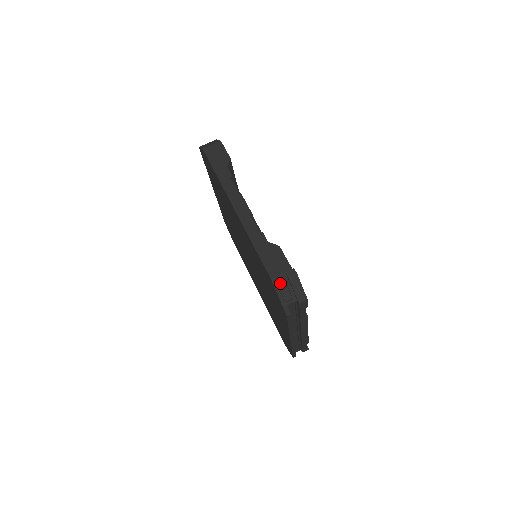
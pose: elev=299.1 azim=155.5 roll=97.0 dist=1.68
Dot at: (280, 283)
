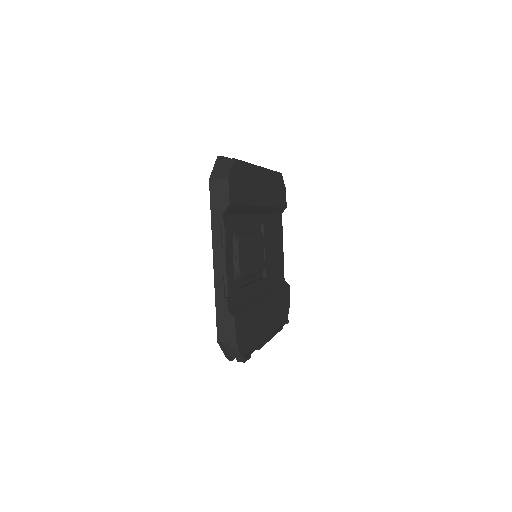
Dot at: (225, 346)
